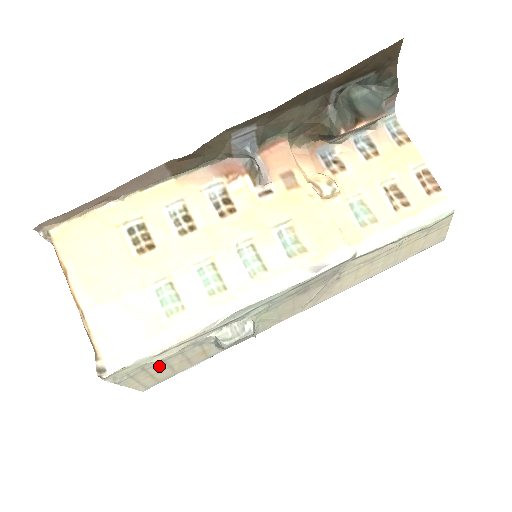
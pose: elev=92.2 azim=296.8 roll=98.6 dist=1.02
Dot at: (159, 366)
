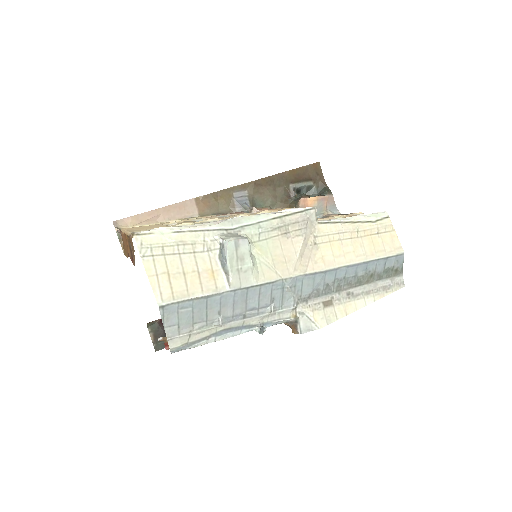
Dot at: (175, 262)
